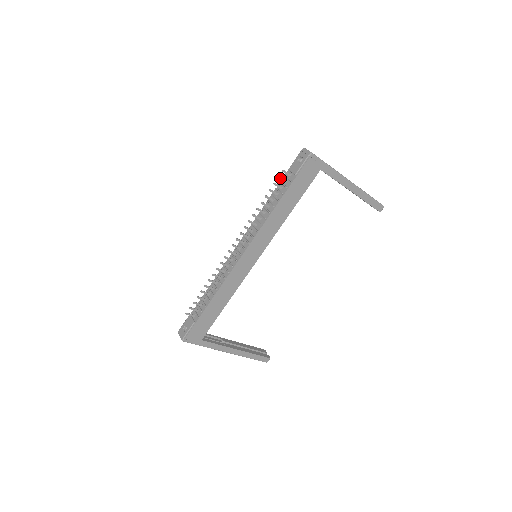
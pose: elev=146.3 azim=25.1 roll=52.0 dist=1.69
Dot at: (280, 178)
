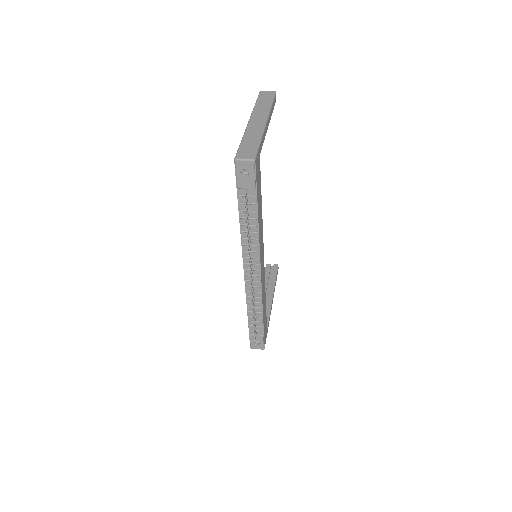
Dot at: (245, 206)
